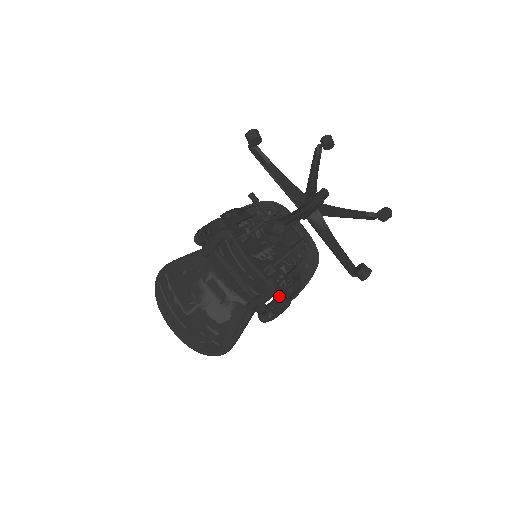
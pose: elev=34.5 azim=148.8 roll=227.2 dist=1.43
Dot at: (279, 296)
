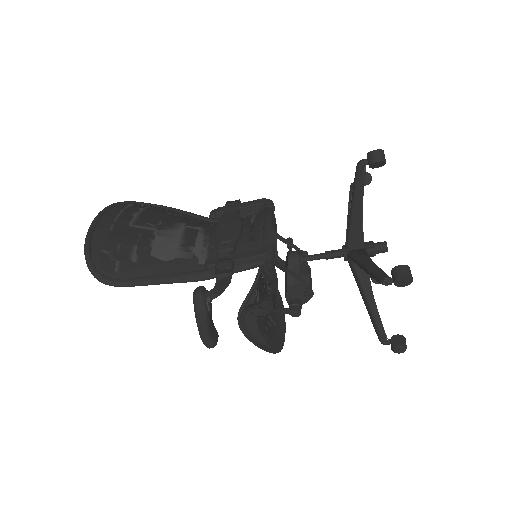
Dot at: occluded
